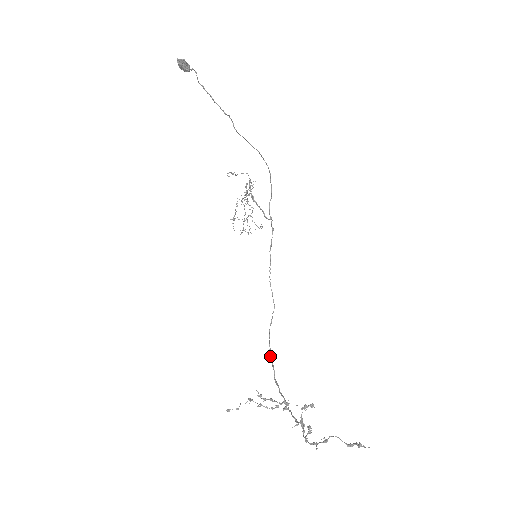
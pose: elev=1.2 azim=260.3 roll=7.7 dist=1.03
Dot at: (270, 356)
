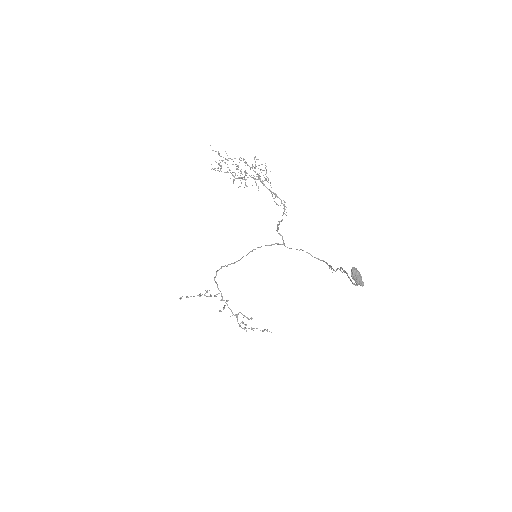
Dot at: occluded
